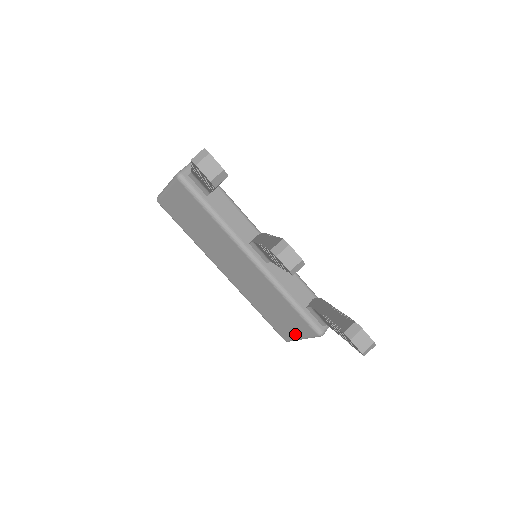
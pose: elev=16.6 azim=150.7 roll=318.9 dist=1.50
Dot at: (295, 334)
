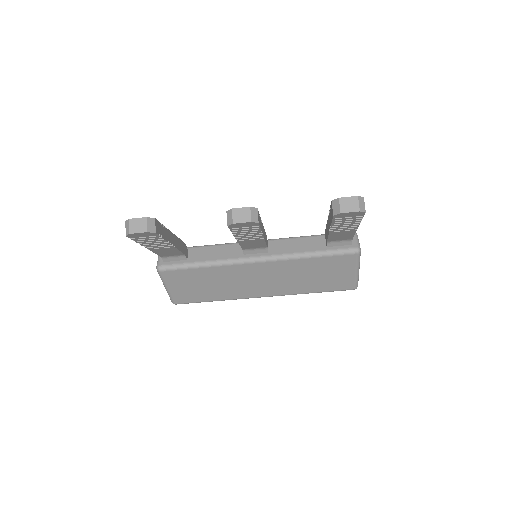
Dot at: (349, 275)
